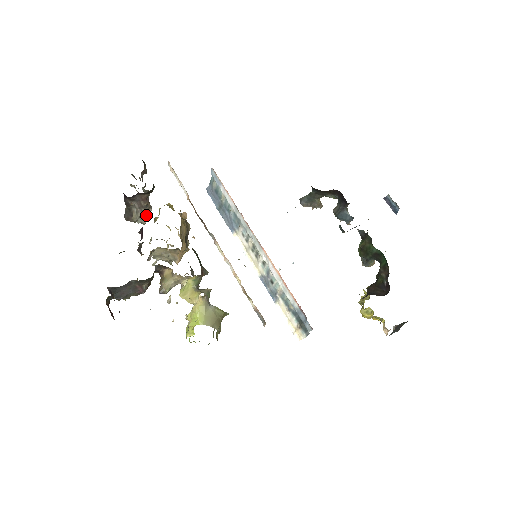
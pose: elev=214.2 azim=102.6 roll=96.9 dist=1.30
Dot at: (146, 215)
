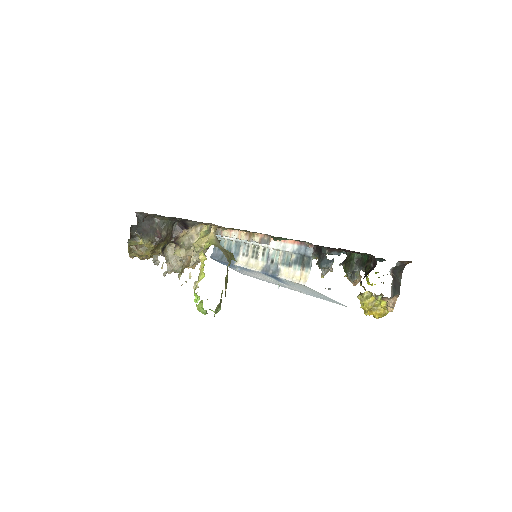
Dot at: occluded
